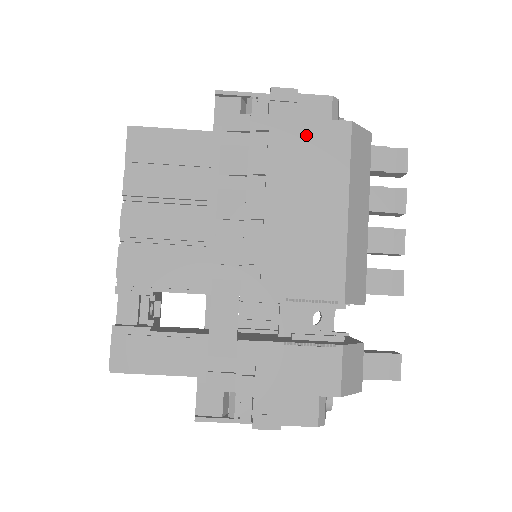
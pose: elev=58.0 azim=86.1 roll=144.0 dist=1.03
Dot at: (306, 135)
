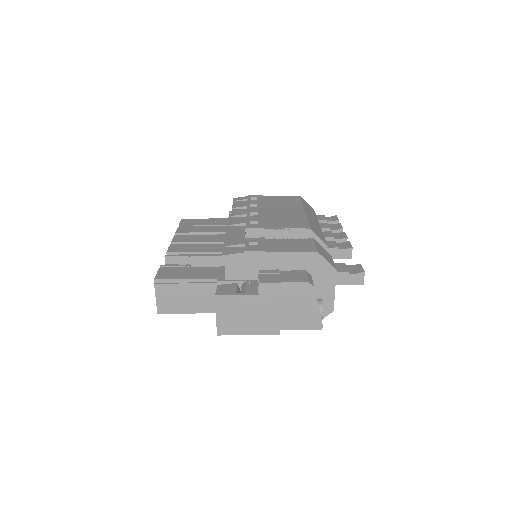
Dot at: (277, 198)
